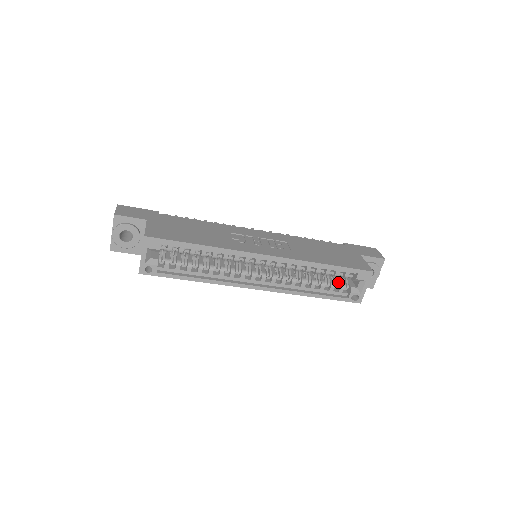
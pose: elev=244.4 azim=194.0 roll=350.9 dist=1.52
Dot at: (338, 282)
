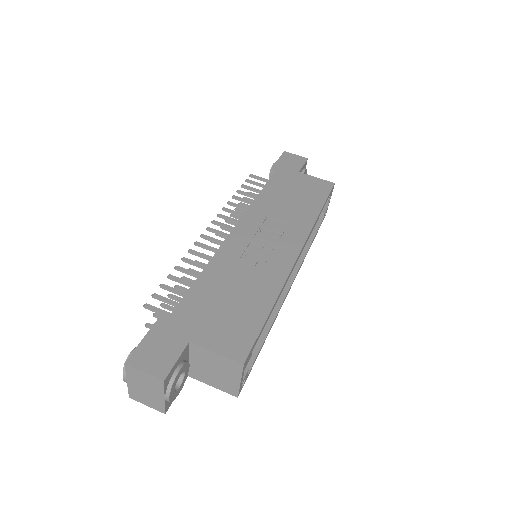
Dot at: occluded
